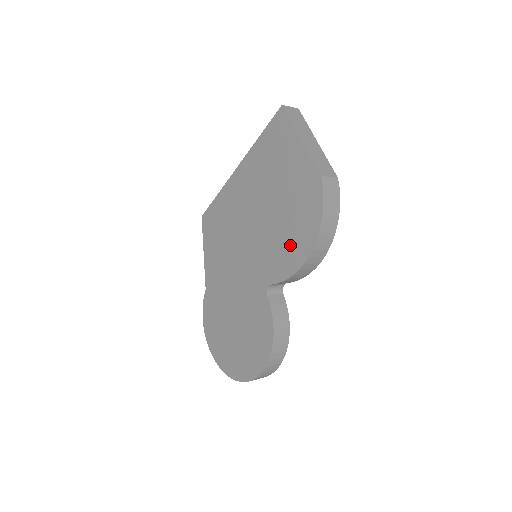
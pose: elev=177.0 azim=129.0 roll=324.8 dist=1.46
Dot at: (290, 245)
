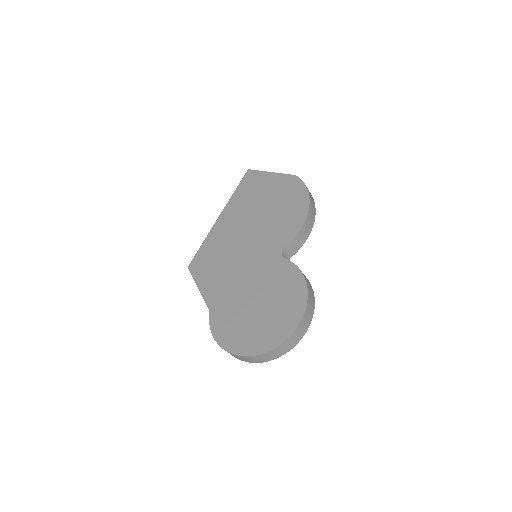
Dot at: (290, 217)
